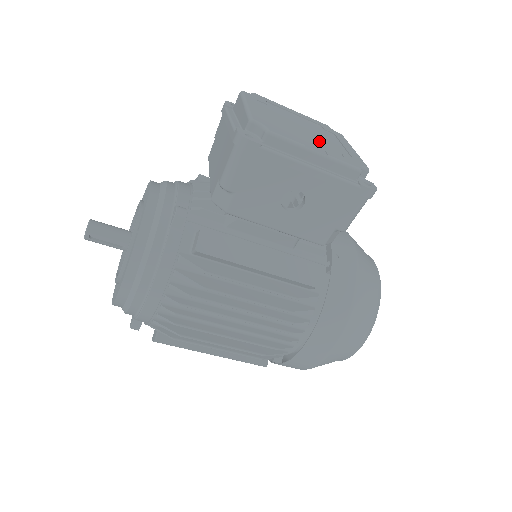
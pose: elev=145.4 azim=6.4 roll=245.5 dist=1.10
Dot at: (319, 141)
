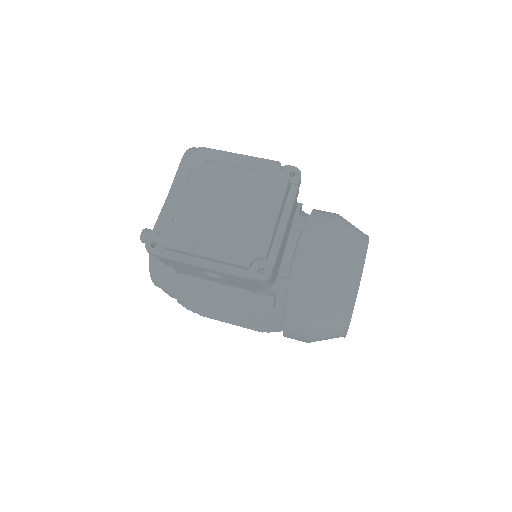
Dot at: (227, 224)
